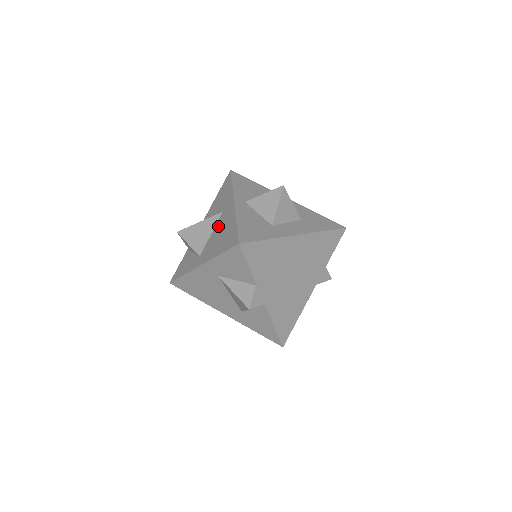
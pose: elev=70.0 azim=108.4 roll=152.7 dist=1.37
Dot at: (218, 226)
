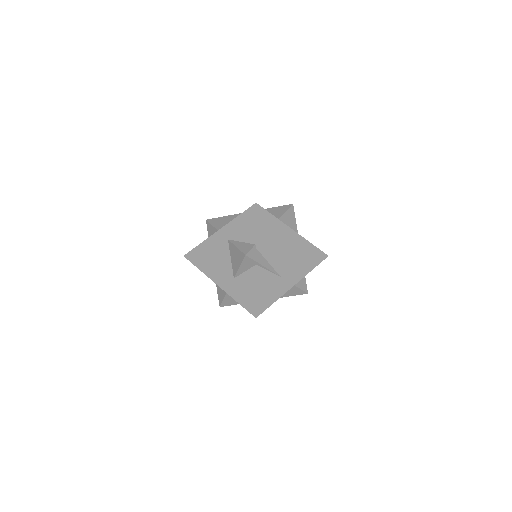
Dot at: occluded
